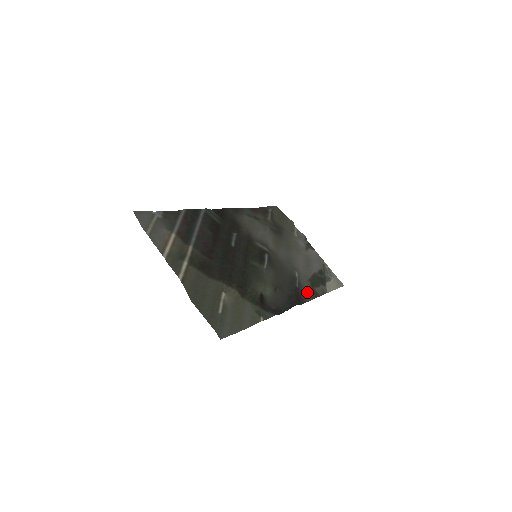
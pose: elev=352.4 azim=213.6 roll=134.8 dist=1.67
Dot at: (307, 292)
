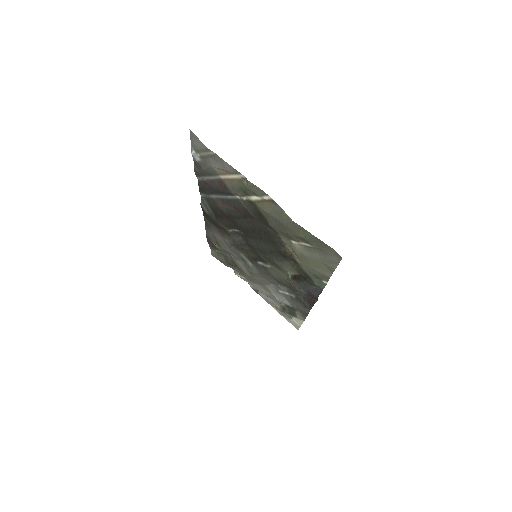
Dot at: (298, 308)
